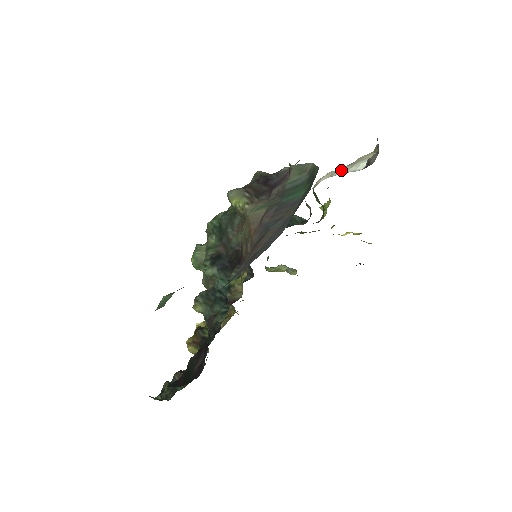
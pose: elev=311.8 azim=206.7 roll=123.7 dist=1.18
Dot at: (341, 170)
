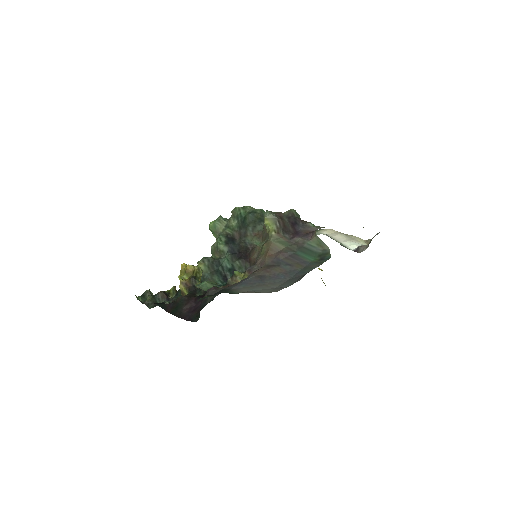
Dot at: (340, 237)
